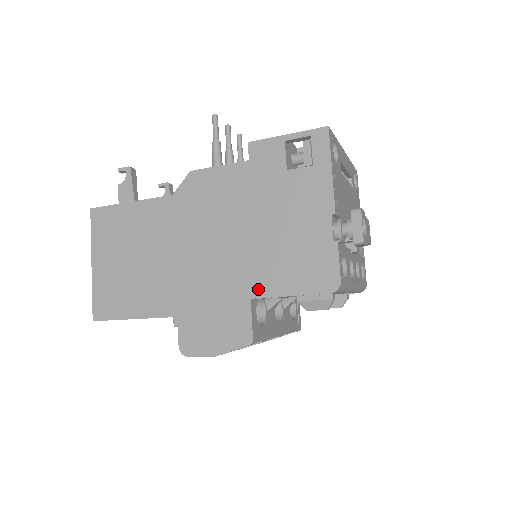
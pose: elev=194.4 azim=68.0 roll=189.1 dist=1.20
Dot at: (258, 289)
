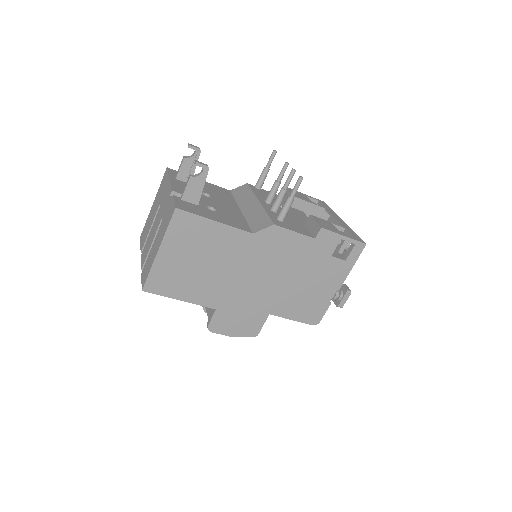
Dot at: (277, 311)
